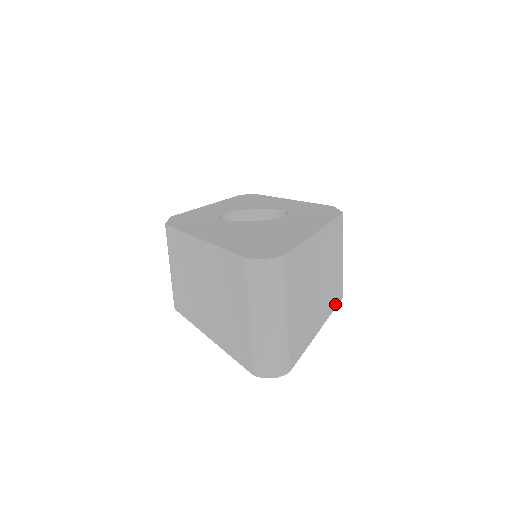
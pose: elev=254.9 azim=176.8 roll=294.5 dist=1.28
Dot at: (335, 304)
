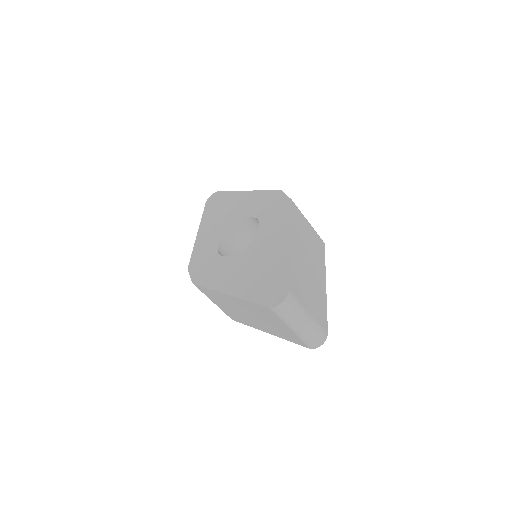
Dot at: (323, 257)
